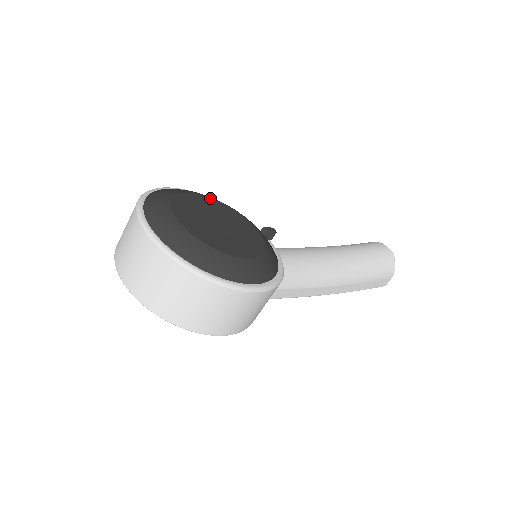
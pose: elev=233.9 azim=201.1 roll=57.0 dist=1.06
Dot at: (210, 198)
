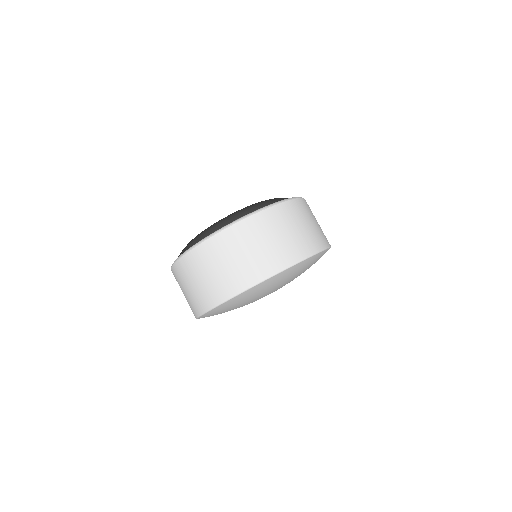
Dot at: occluded
